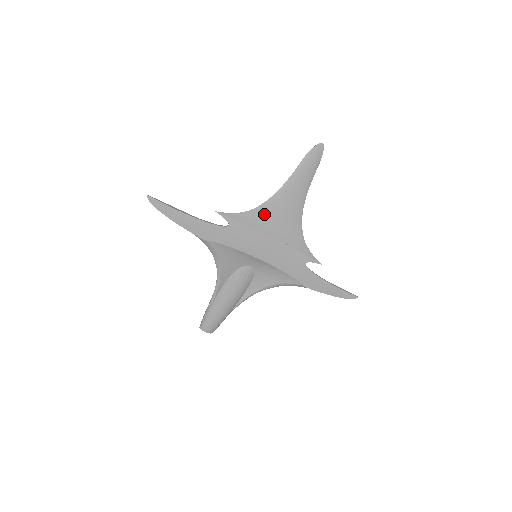
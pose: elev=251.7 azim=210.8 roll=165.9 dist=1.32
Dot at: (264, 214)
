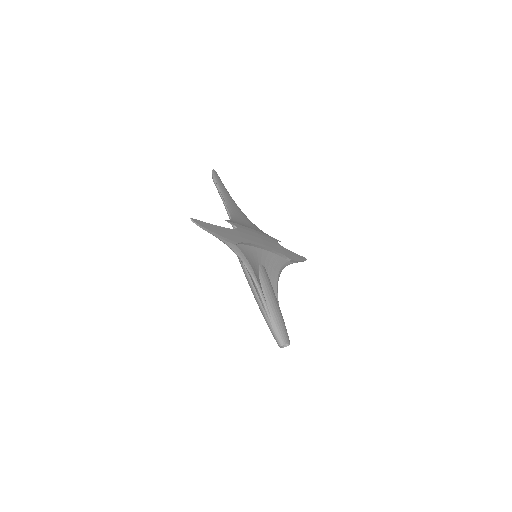
Dot at: (237, 218)
